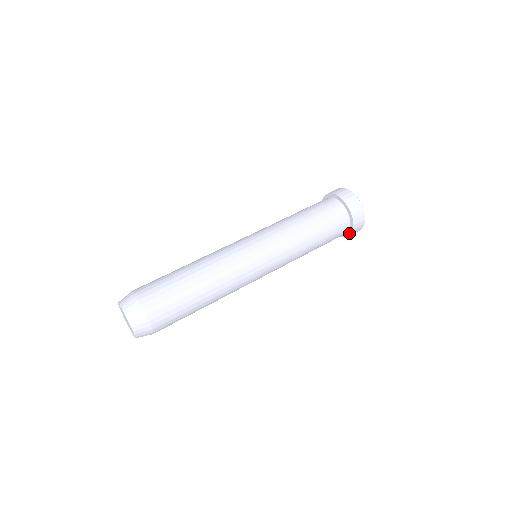
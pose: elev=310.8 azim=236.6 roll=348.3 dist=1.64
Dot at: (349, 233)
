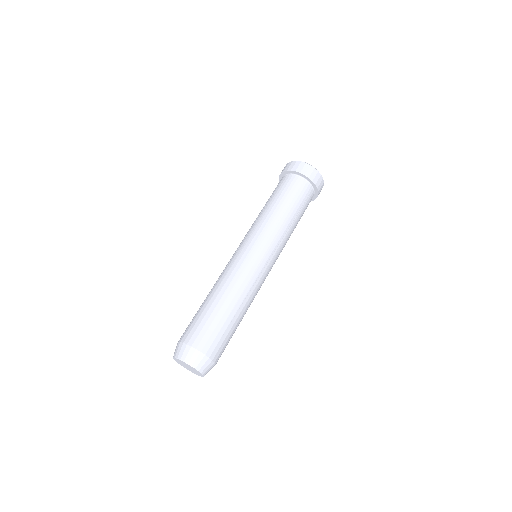
Dot at: (315, 196)
